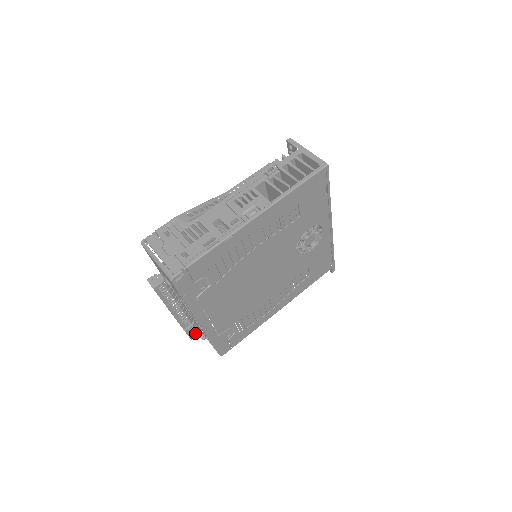
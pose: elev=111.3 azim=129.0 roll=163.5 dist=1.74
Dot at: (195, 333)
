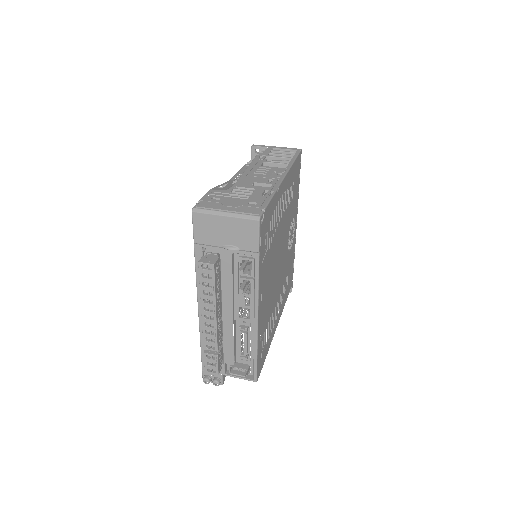
Dot at: (221, 364)
